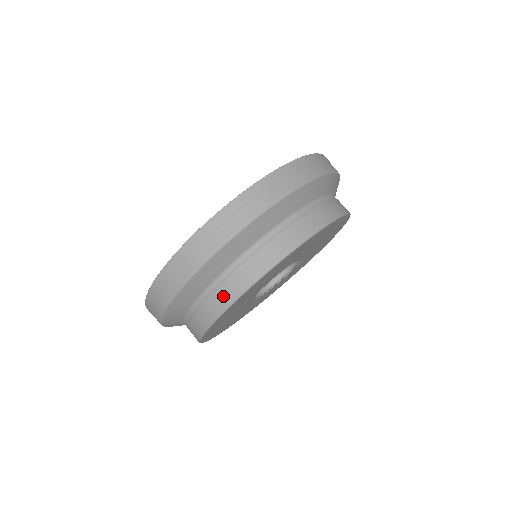
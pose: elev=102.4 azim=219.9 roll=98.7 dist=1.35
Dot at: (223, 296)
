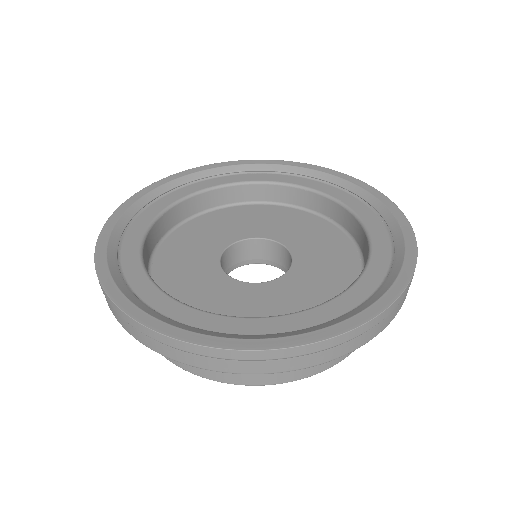
Dot at: occluded
